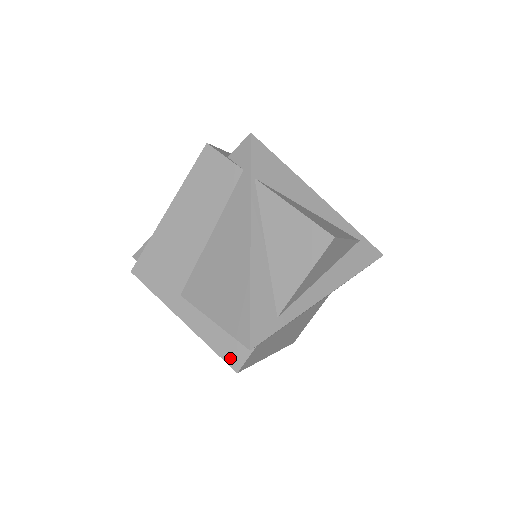
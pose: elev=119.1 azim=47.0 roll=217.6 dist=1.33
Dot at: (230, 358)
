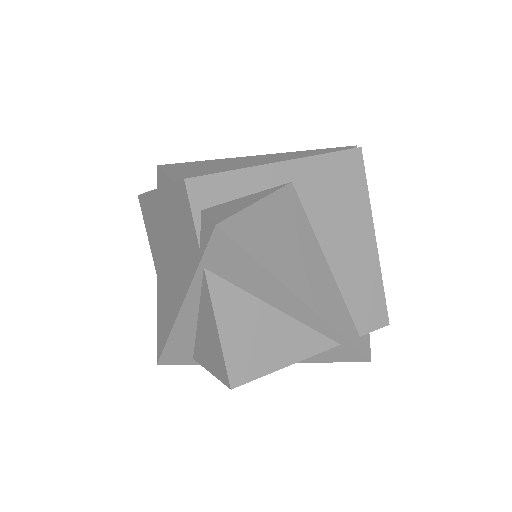
Dot at: occluded
